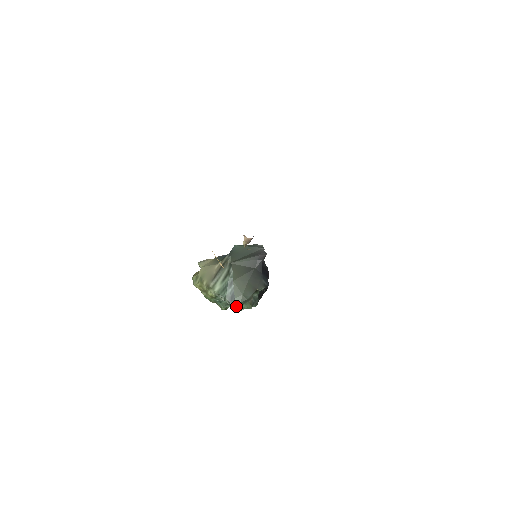
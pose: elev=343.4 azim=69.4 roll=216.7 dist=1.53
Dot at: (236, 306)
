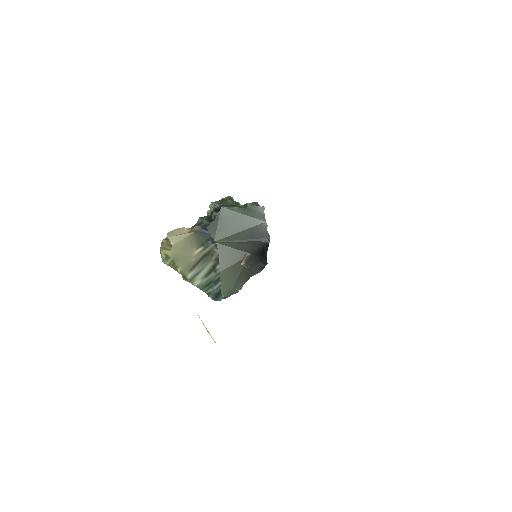
Dot at: occluded
